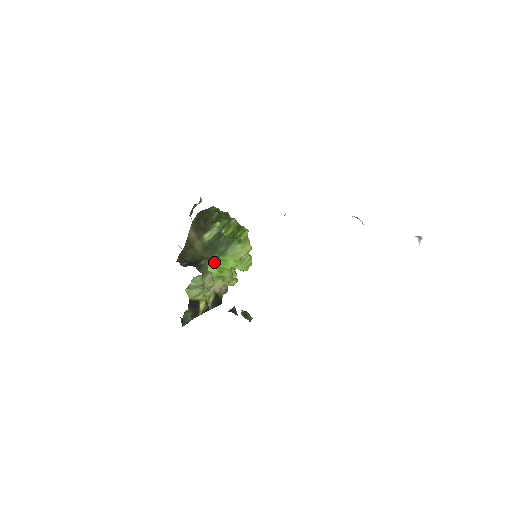
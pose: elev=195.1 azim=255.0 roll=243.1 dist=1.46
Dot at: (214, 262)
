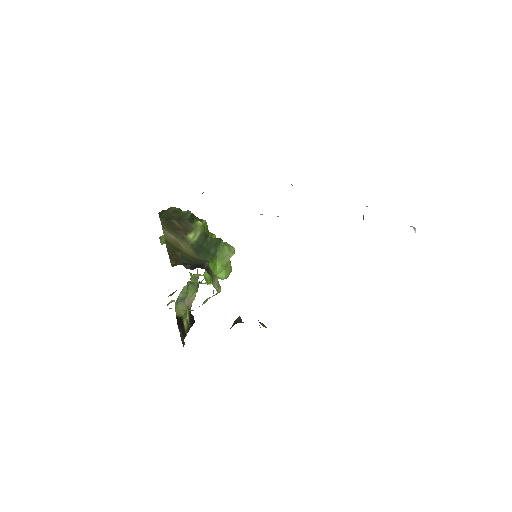
Dot at: (209, 266)
